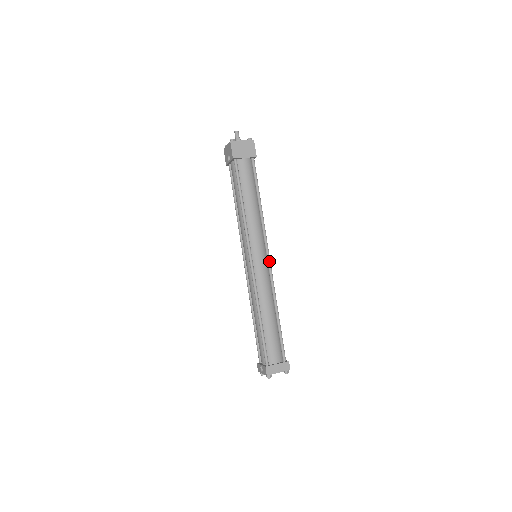
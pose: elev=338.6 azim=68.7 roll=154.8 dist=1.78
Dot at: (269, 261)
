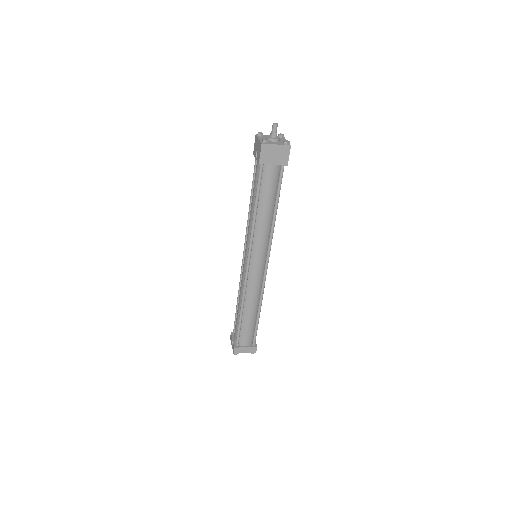
Dot at: (266, 268)
